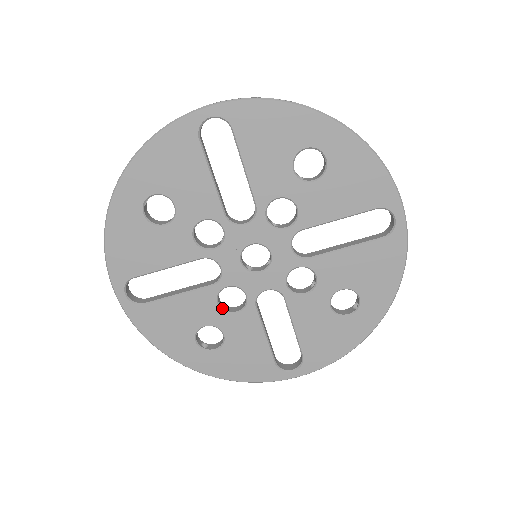
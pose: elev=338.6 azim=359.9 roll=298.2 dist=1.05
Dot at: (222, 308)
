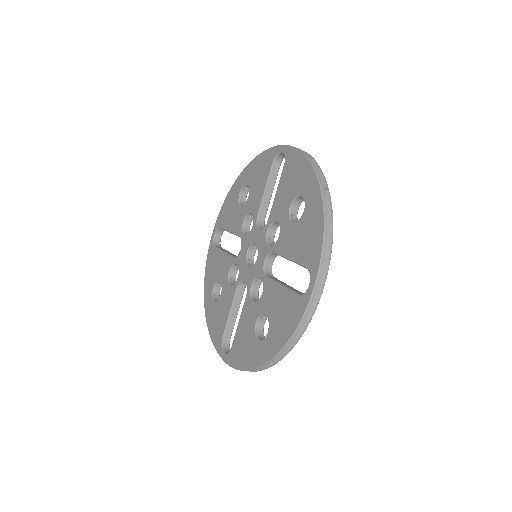
Dot at: (229, 276)
